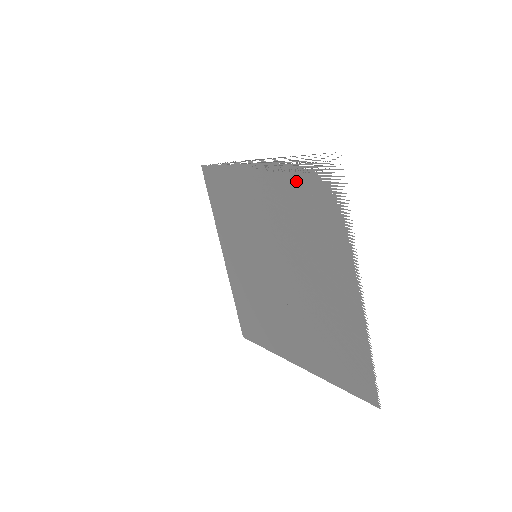
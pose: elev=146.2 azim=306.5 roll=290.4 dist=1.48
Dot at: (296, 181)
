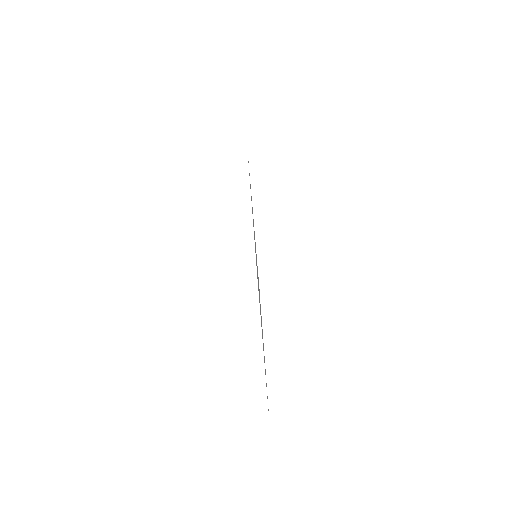
Dot at: occluded
